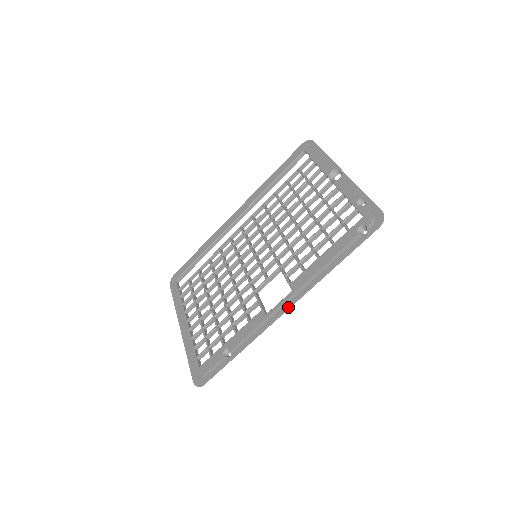
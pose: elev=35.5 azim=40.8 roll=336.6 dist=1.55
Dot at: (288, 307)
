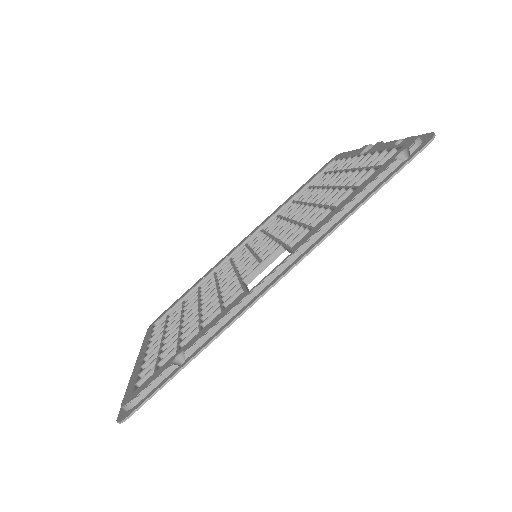
Dot at: (283, 273)
